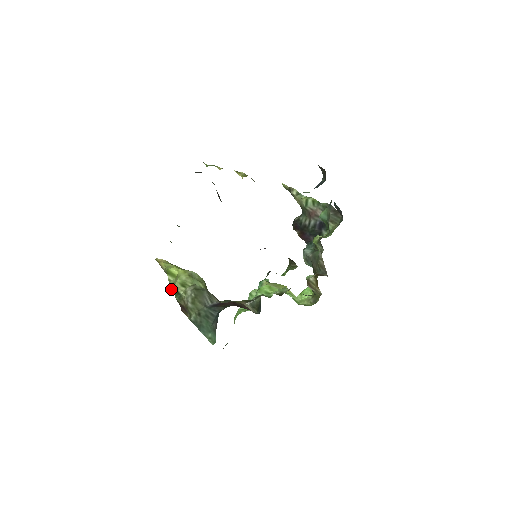
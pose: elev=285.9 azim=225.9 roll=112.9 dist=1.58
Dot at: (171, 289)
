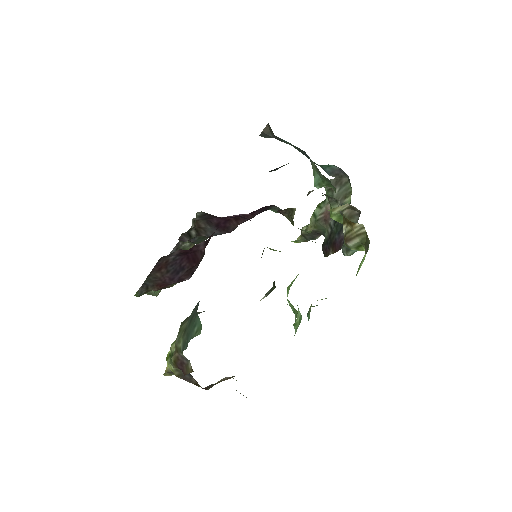
Dot at: (170, 367)
